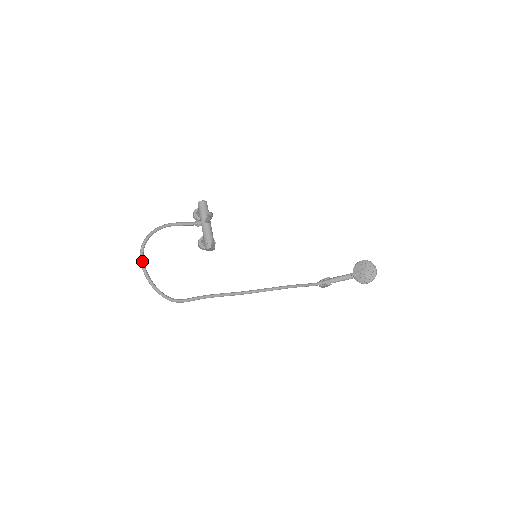
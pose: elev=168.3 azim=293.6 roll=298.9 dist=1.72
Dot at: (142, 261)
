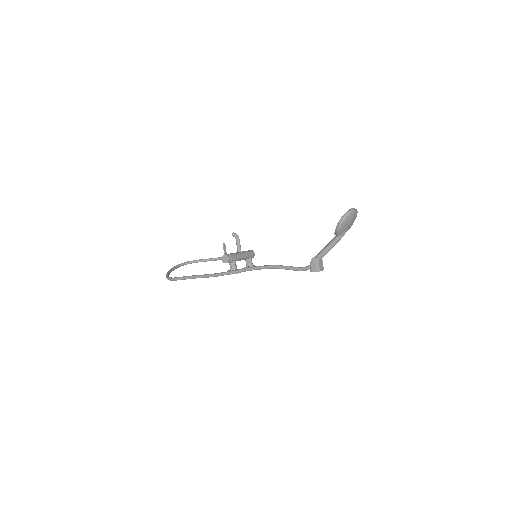
Dot at: (176, 266)
